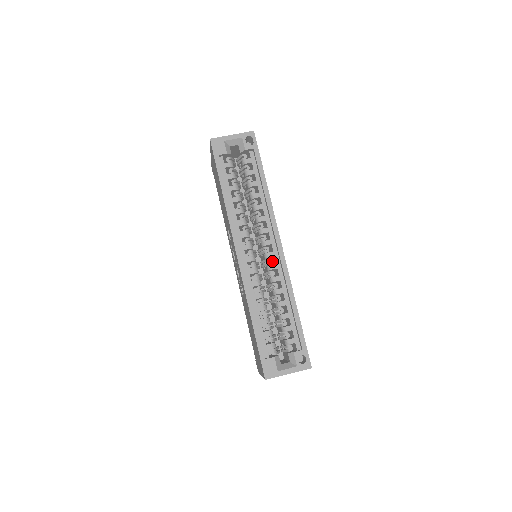
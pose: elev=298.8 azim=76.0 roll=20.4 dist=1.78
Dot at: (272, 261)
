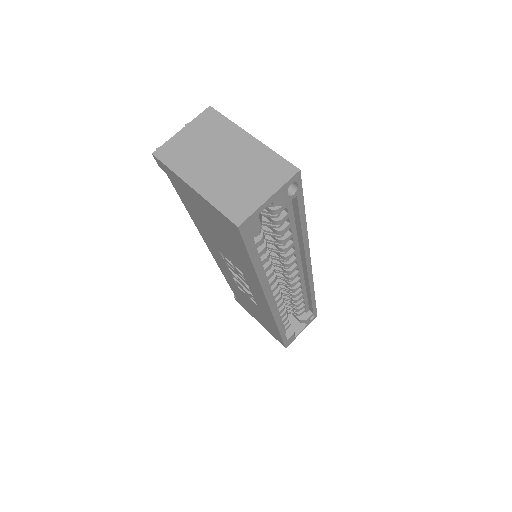
Dot at: occluded
